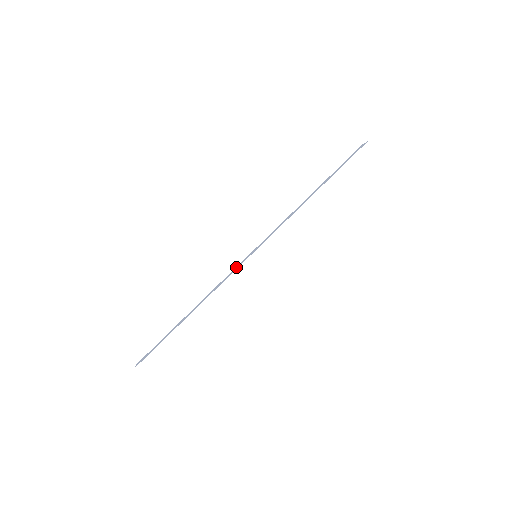
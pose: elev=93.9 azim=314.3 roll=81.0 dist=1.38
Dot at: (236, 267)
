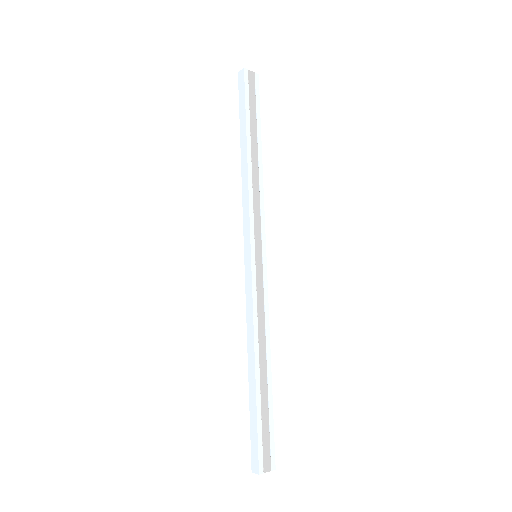
Dot at: occluded
